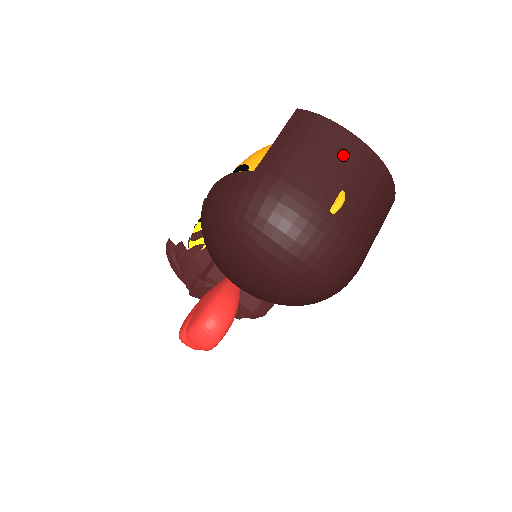
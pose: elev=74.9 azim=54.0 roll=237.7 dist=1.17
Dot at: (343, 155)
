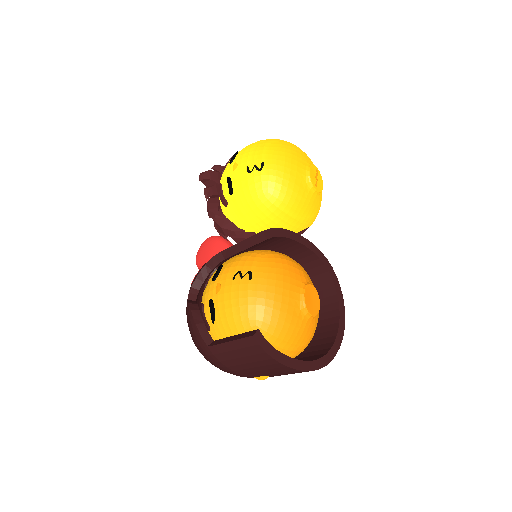
Dot at: (275, 370)
